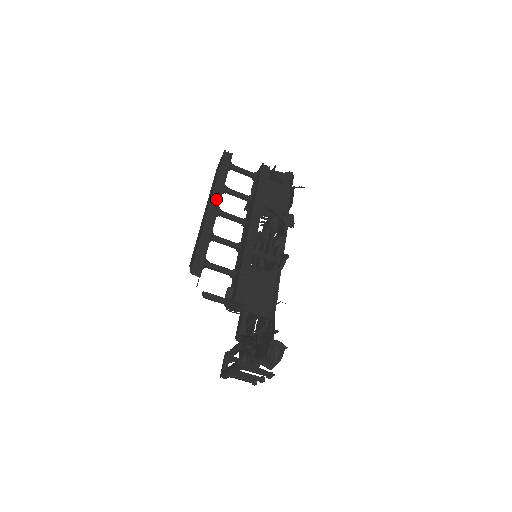
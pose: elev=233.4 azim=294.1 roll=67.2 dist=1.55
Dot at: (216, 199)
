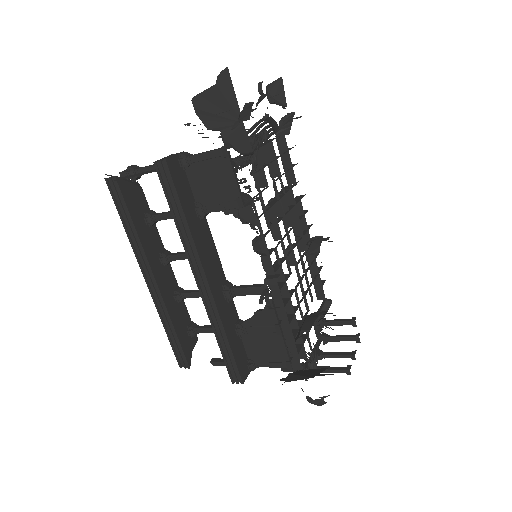
Dot at: (145, 267)
